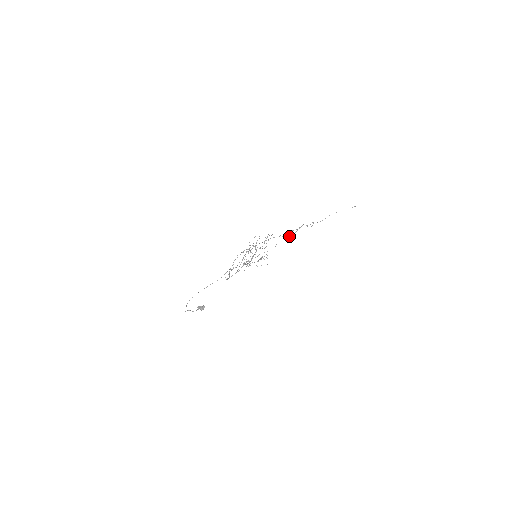
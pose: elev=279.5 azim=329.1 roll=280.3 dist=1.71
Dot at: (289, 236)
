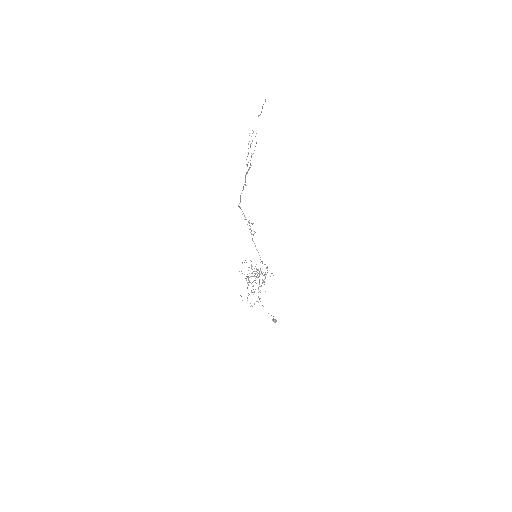
Dot at: (249, 169)
